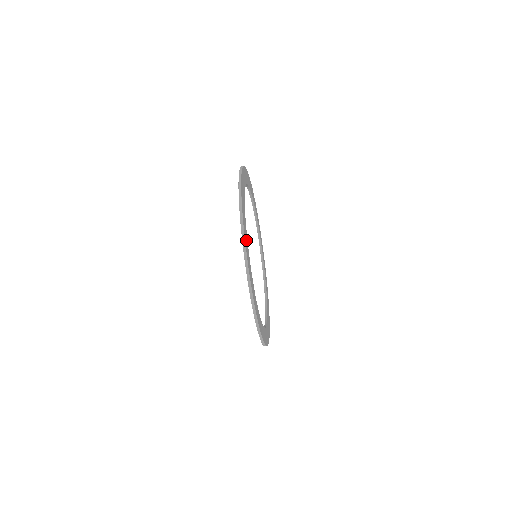
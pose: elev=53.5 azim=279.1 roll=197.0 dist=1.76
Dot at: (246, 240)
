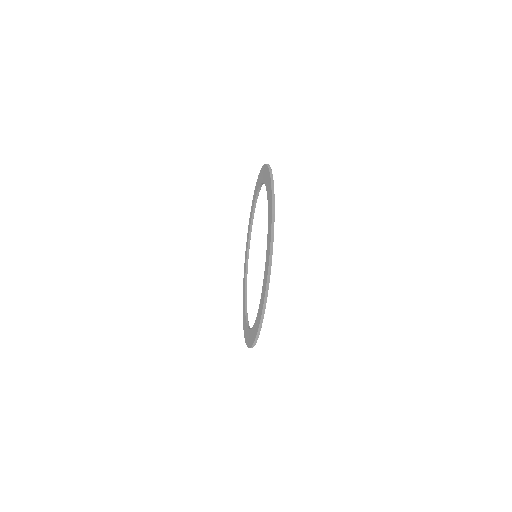
Dot at: occluded
